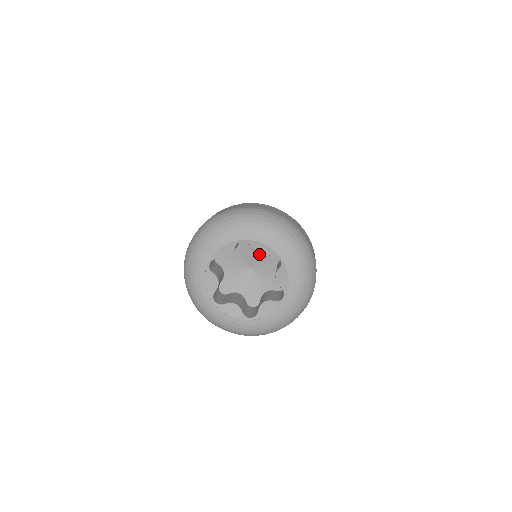
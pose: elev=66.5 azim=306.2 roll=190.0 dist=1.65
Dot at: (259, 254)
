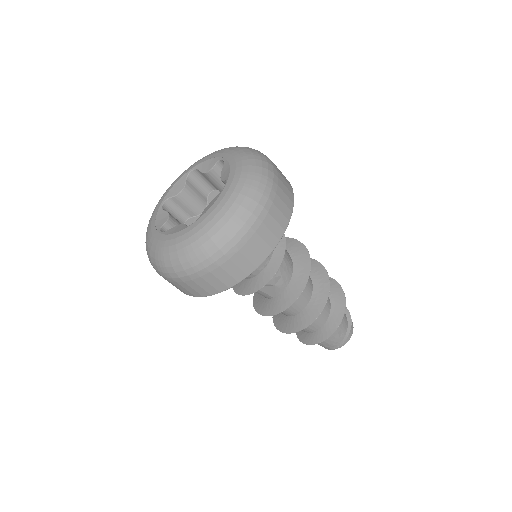
Dot at: (206, 172)
